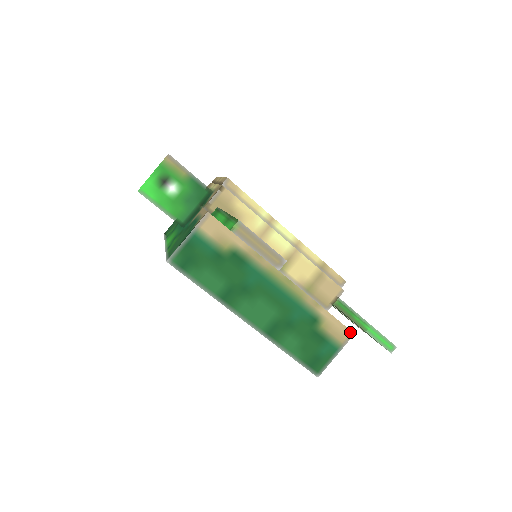
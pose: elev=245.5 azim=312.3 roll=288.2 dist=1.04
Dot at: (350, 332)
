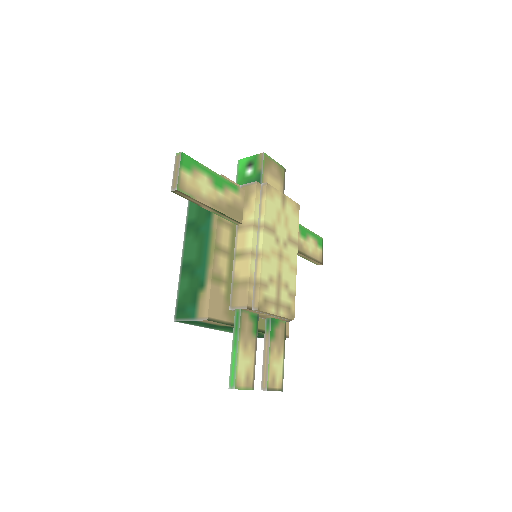
Dot at: (207, 316)
